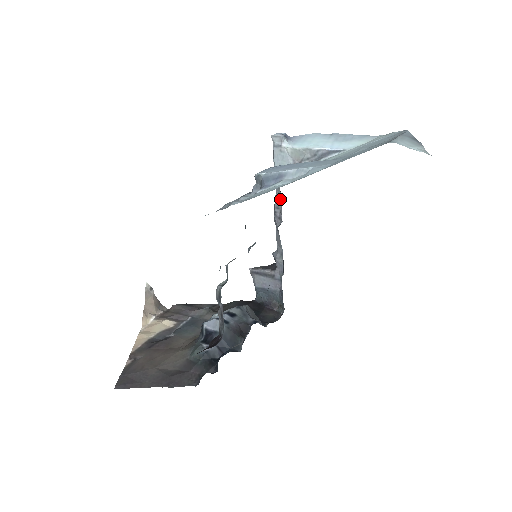
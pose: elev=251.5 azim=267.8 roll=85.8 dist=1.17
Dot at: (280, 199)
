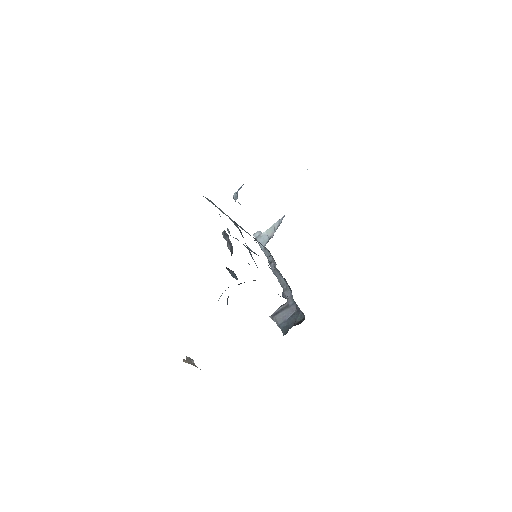
Dot at: (270, 257)
